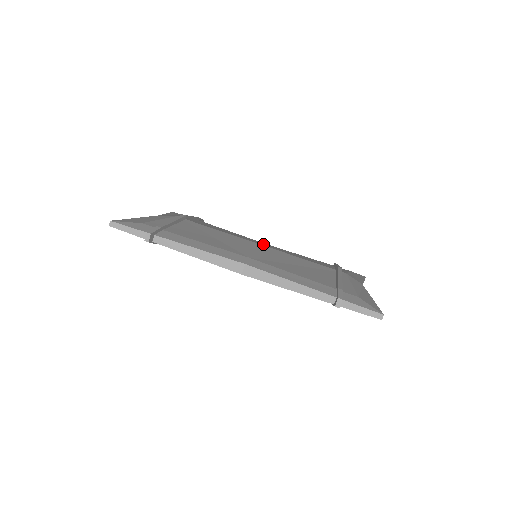
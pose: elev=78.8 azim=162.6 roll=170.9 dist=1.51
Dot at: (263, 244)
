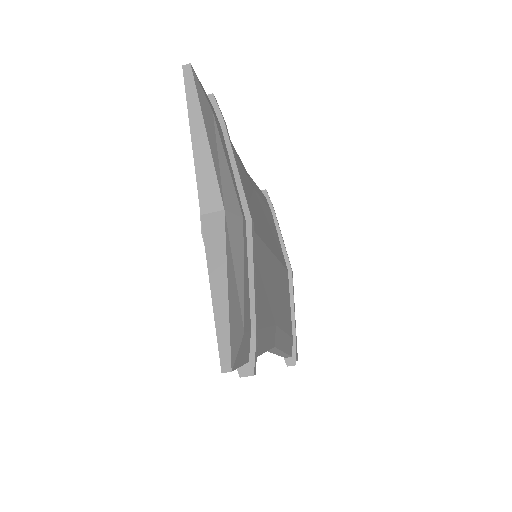
Dot at: (266, 228)
